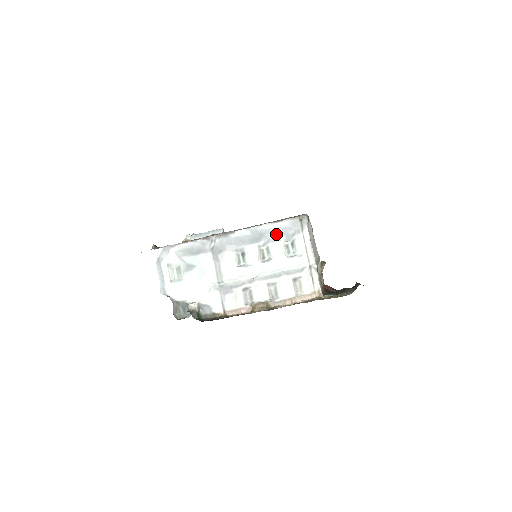
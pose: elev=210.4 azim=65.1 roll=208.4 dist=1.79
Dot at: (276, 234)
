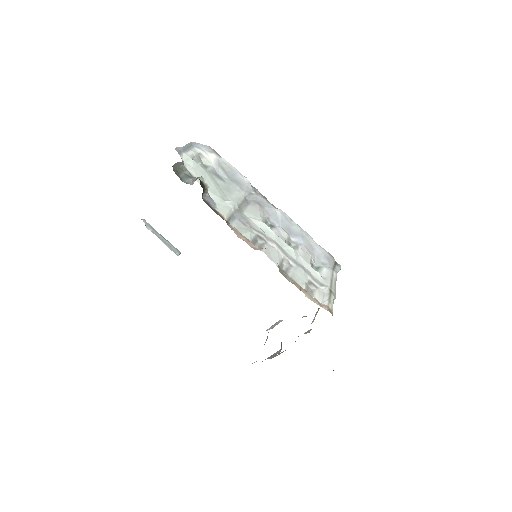
Dot at: (310, 248)
